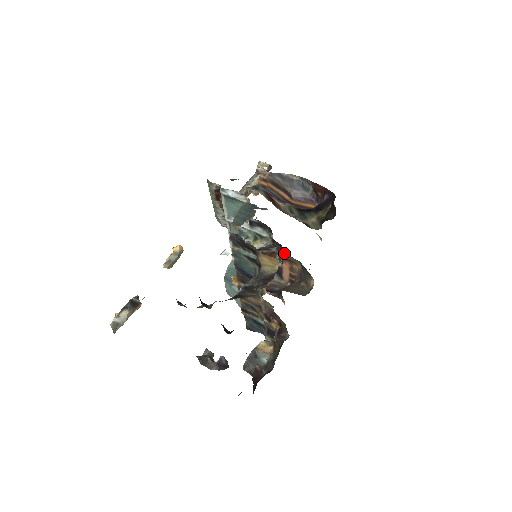
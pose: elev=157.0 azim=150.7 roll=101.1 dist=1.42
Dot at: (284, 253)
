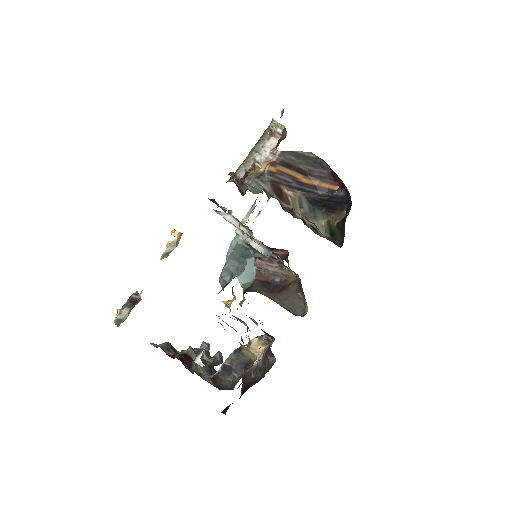
Dot at: (283, 267)
